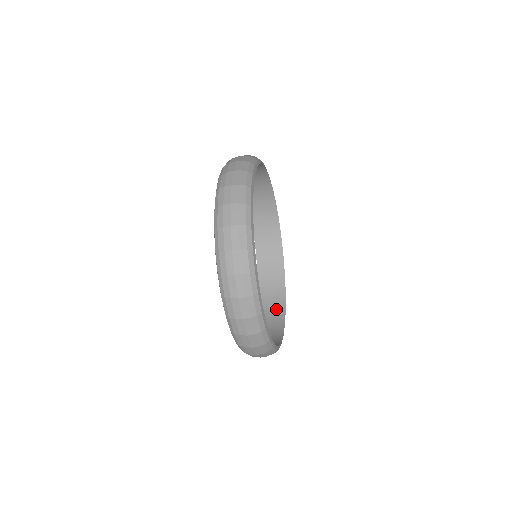
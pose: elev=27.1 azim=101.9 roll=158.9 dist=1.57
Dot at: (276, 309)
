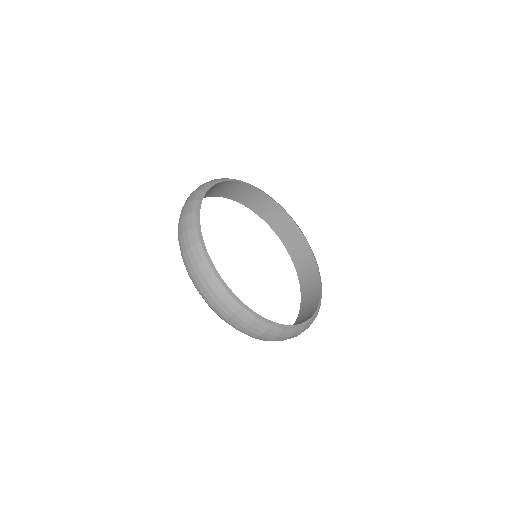
Dot at: (312, 278)
